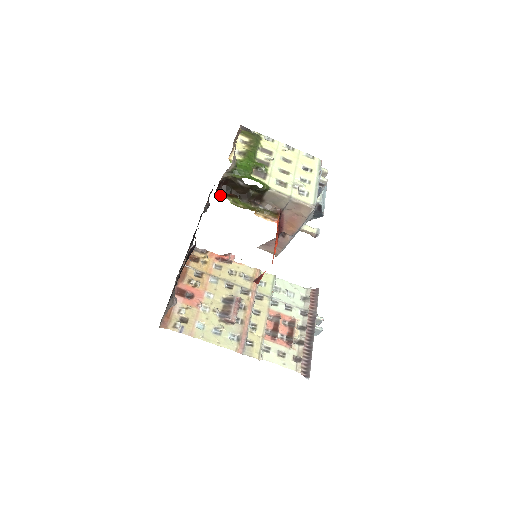
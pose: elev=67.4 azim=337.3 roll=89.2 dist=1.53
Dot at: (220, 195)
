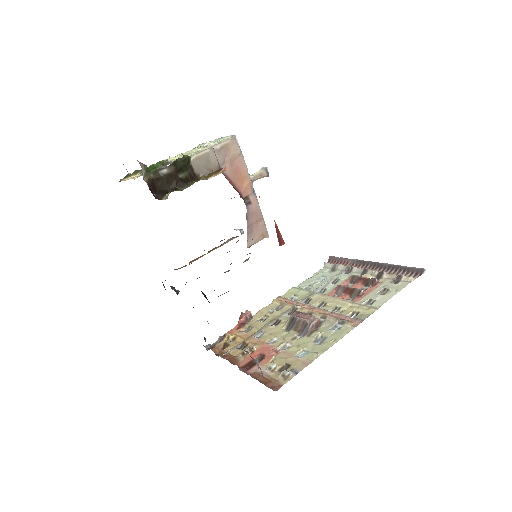
Dot at: (162, 198)
